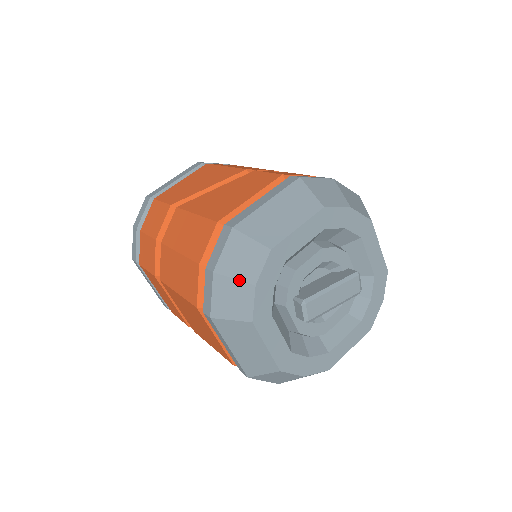
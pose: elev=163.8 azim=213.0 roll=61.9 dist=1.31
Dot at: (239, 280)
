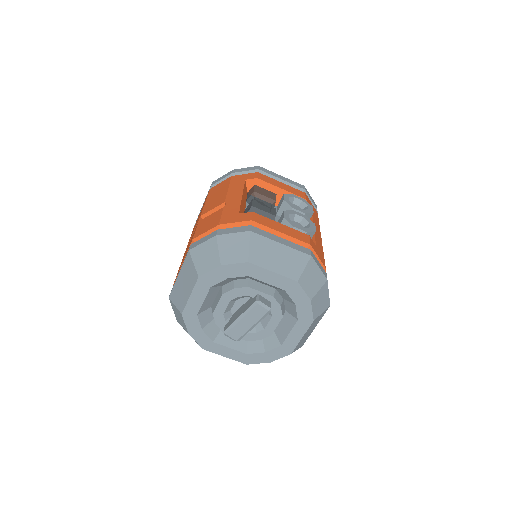
Dot at: (184, 329)
